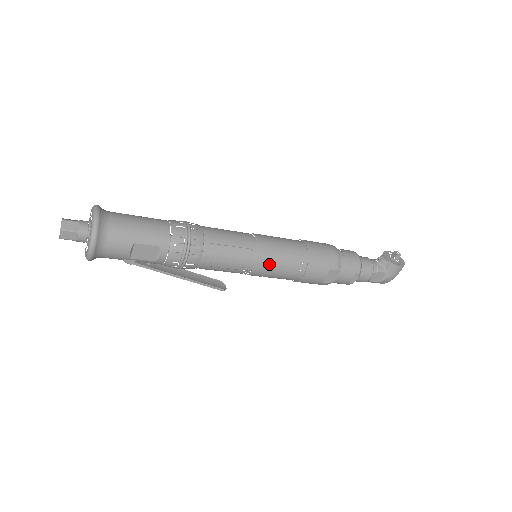
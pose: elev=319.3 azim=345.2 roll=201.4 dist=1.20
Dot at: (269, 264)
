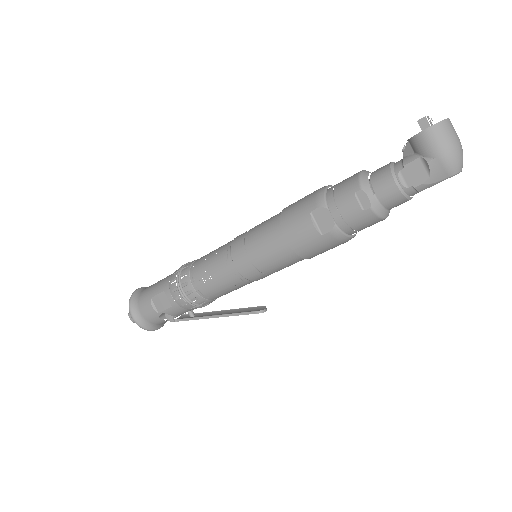
Dot at: (244, 252)
